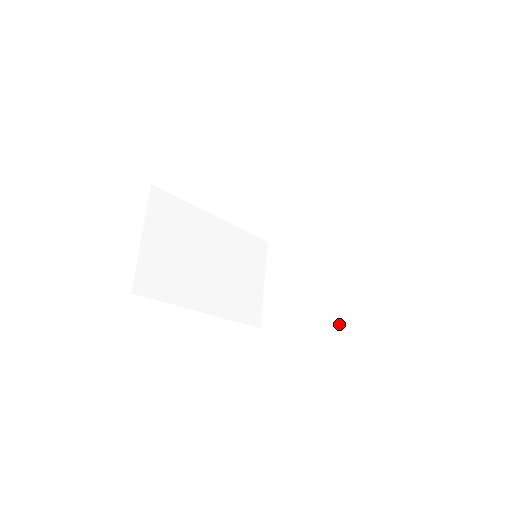
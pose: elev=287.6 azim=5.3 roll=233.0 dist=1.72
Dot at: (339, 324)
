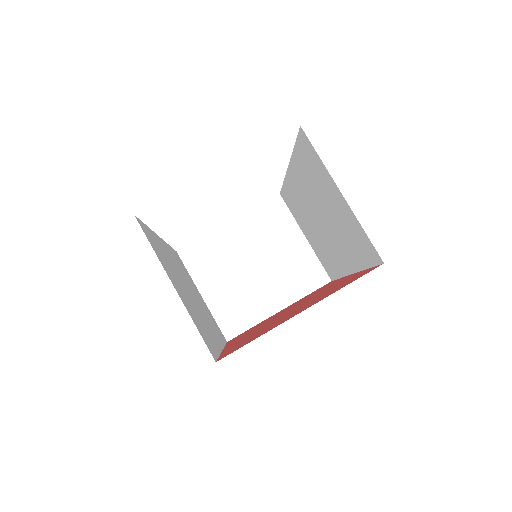
Dot at: (315, 289)
